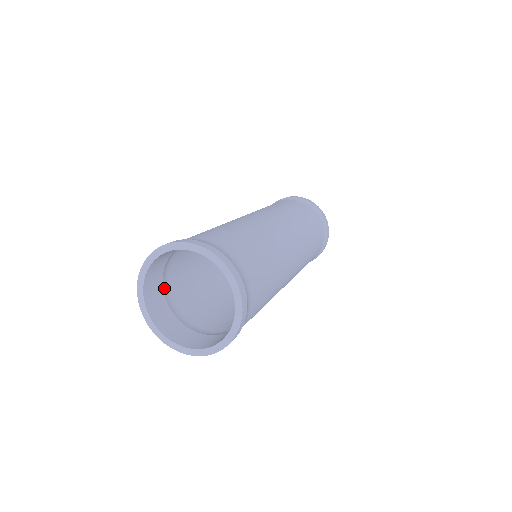
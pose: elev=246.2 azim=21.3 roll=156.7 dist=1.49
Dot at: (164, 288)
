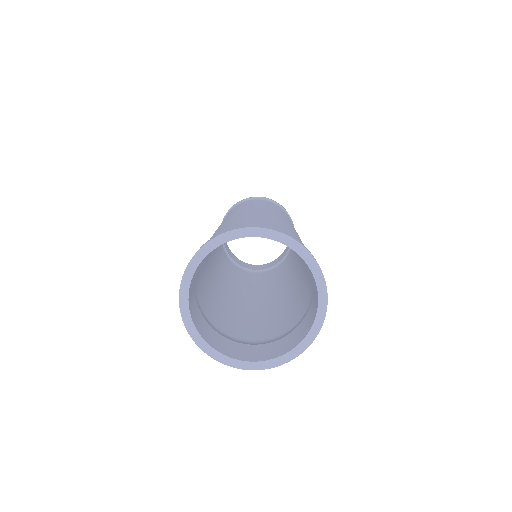
Dot at: occluded
